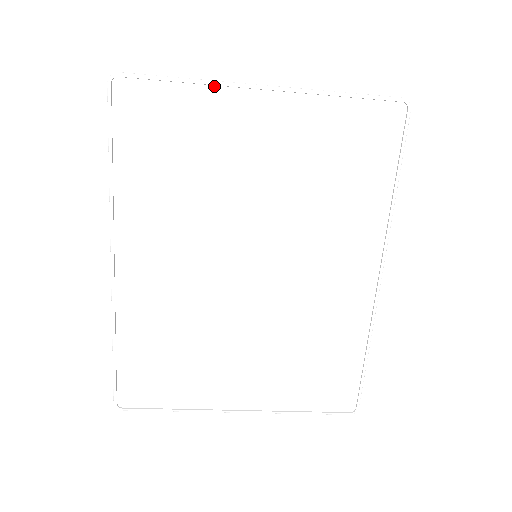
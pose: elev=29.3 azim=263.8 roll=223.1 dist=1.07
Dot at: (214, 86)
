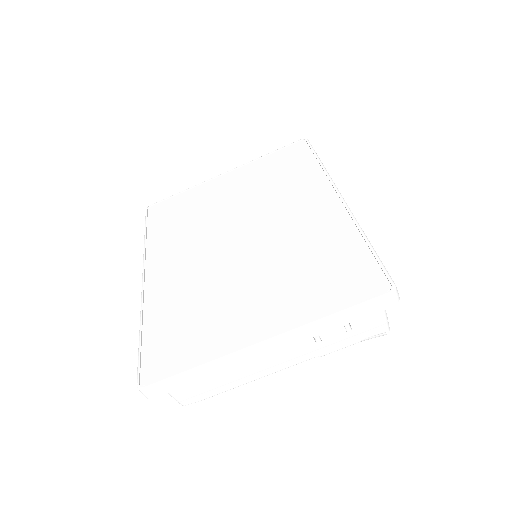
Dot at: (198, 186)
